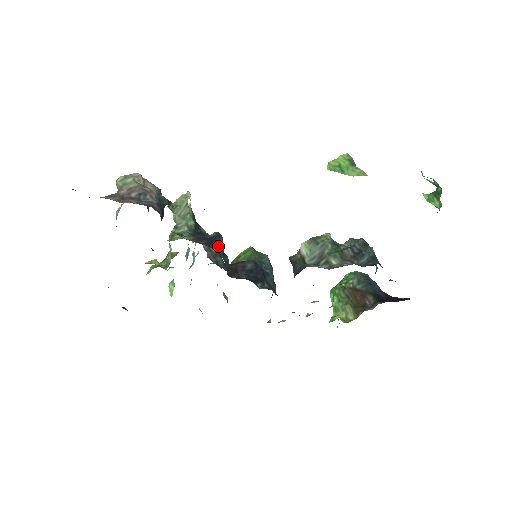
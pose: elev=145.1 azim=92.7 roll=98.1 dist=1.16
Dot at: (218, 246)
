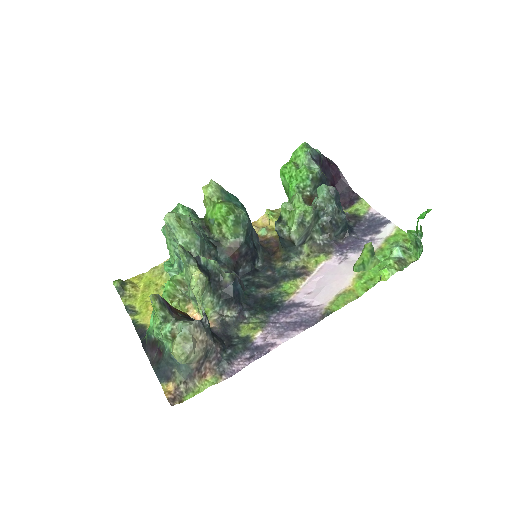
Dot at: (241, 292)
